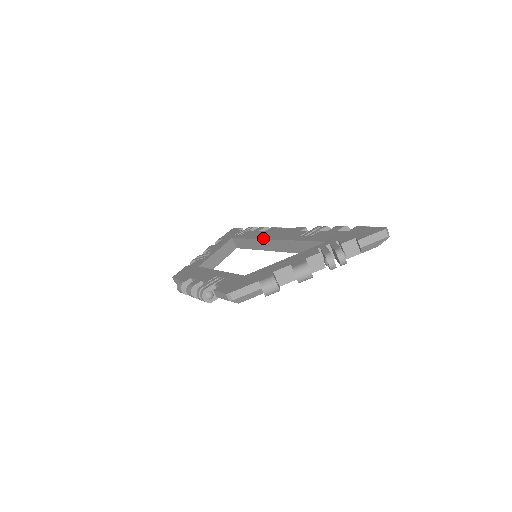
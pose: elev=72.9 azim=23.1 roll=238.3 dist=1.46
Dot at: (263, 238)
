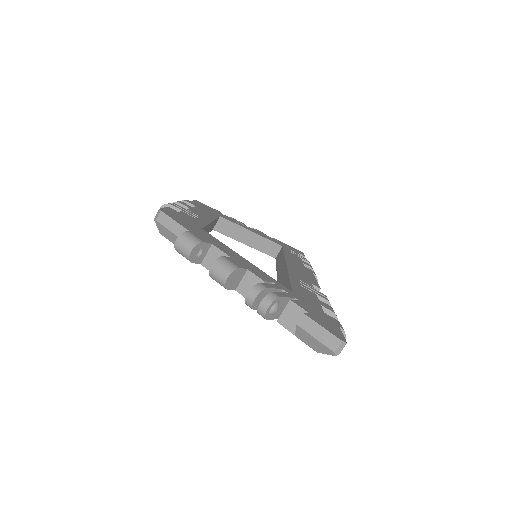
Dot at: (287, 259)
